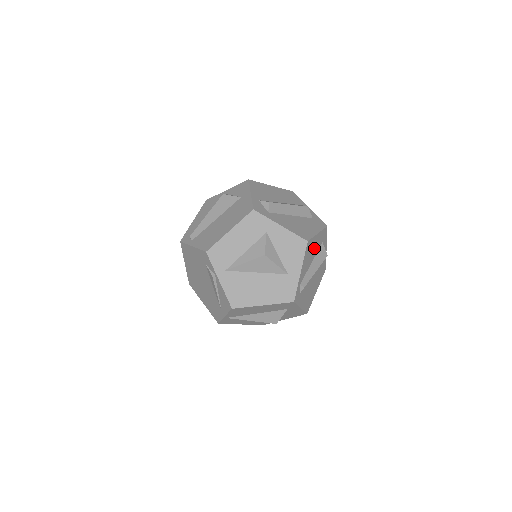
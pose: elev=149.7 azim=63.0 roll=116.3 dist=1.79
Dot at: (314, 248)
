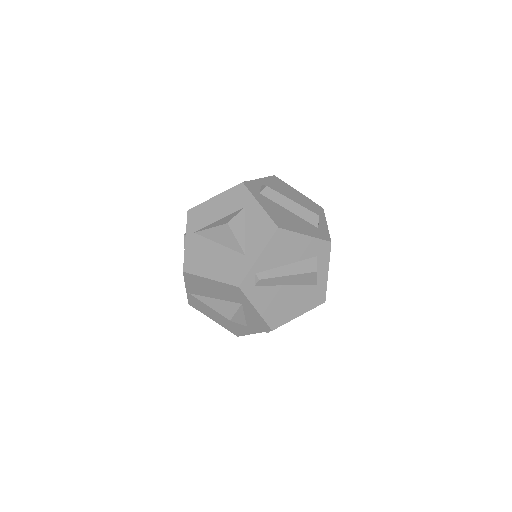
Dot at: (295, 249)
